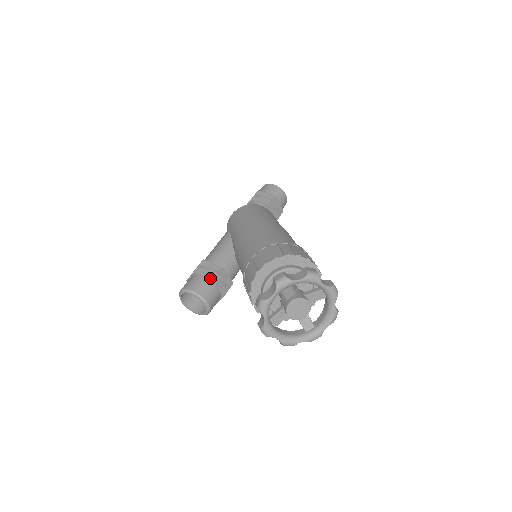
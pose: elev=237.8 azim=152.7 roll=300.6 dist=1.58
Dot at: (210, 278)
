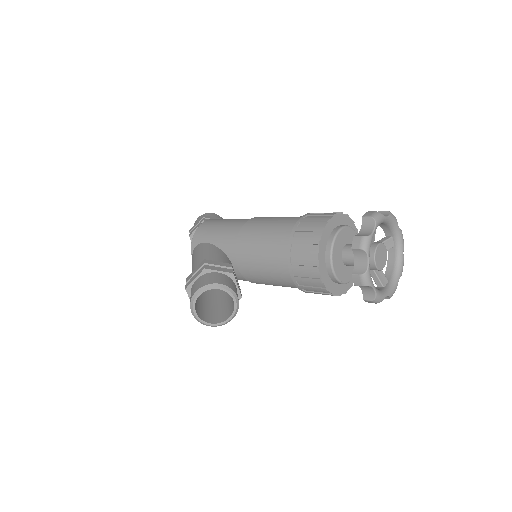
Dot at: (229, 272)
